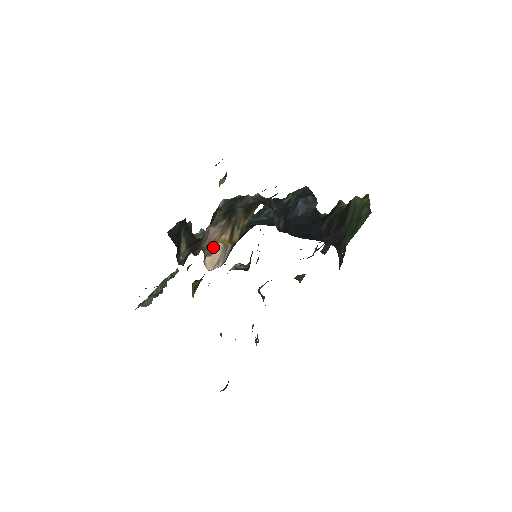
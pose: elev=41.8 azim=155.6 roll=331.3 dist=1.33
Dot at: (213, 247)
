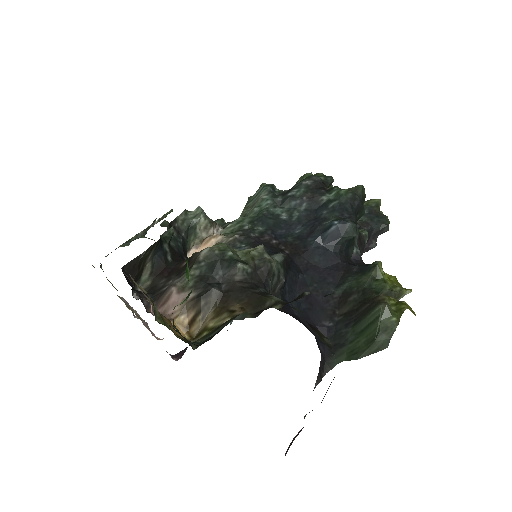
Dot at: (204, 237)
